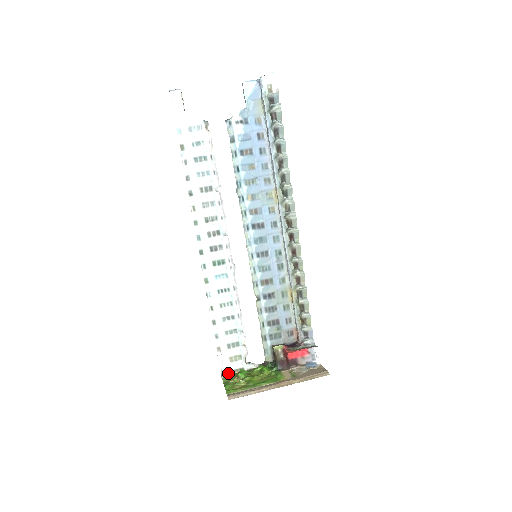
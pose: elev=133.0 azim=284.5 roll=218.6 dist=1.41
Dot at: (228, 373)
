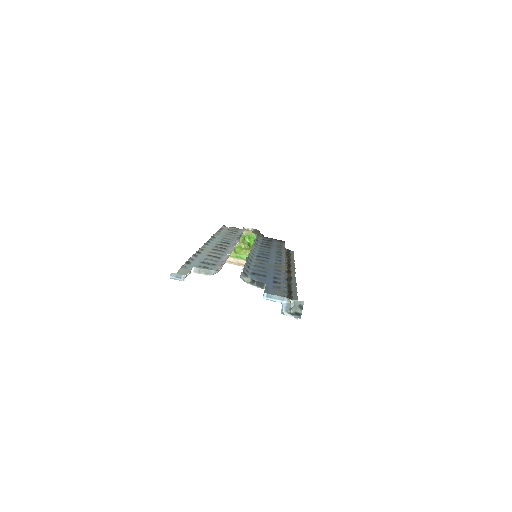
Dot at: occluded
